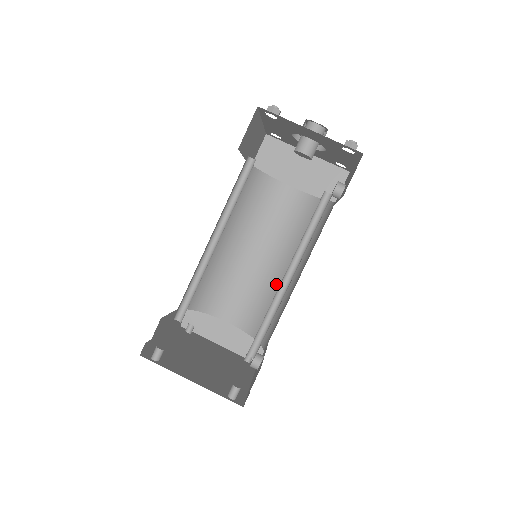
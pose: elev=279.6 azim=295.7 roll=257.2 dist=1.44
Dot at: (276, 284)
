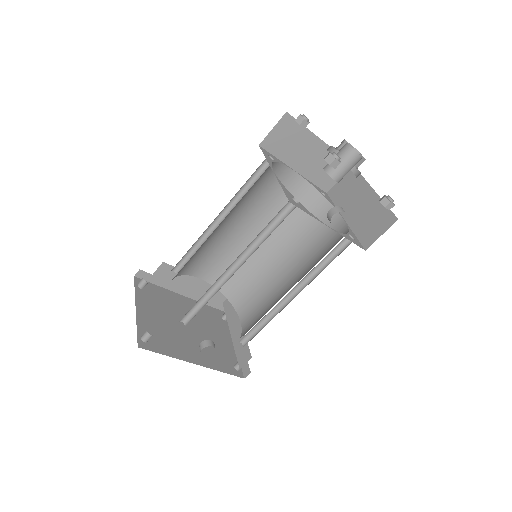
Dot at: occluded
